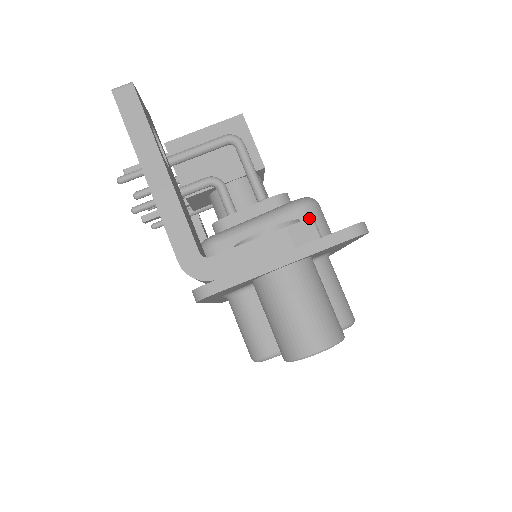
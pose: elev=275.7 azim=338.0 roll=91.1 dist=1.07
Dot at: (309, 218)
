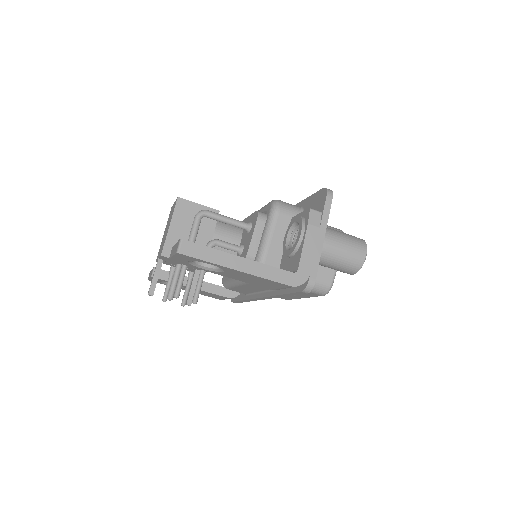
Dot at: (310, 210)
